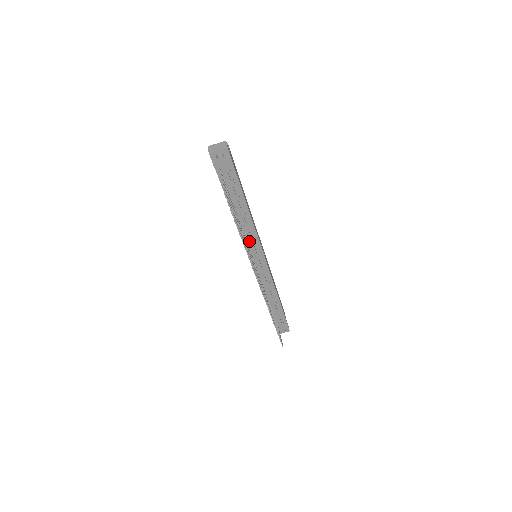
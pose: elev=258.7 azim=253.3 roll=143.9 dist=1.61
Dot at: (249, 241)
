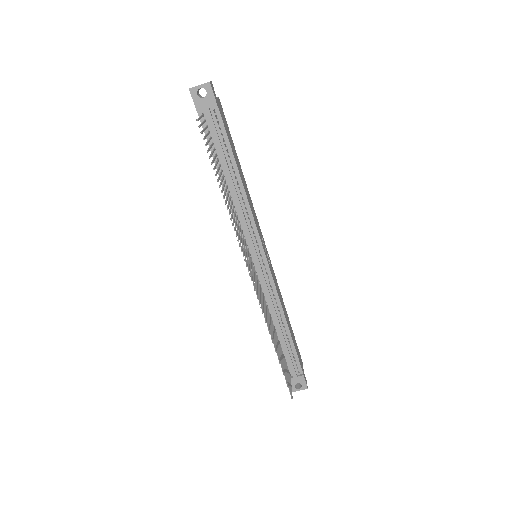
Dot at: (243, 224)
